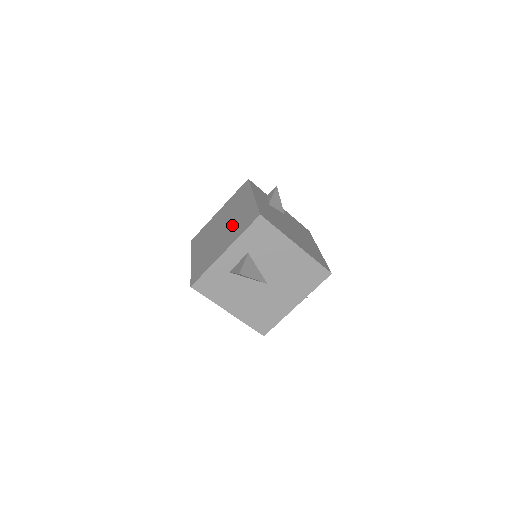
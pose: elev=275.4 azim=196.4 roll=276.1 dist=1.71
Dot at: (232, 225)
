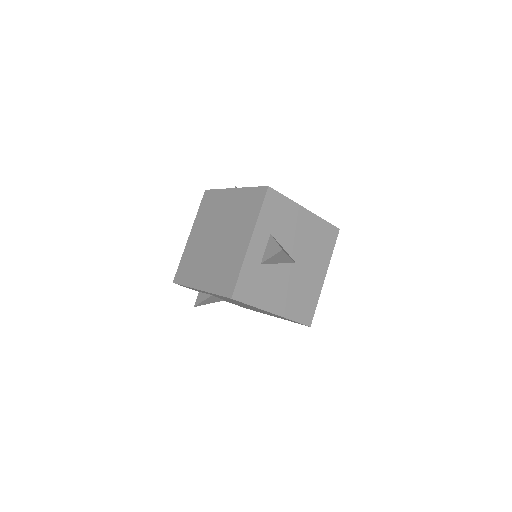
Dot at: (232, 222)
